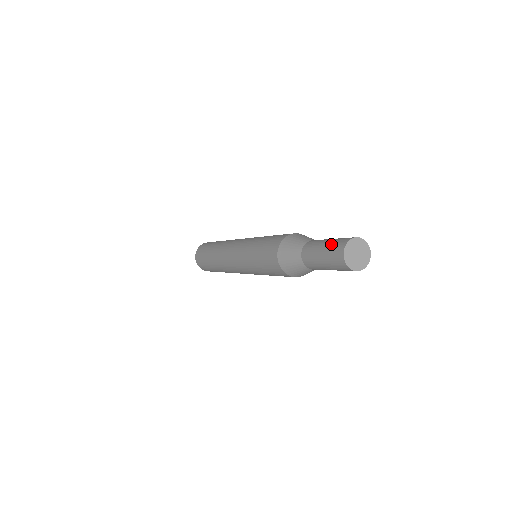
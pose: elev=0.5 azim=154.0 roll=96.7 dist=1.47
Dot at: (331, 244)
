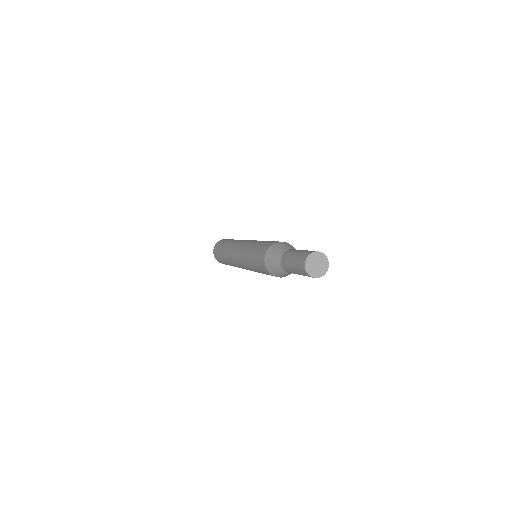
Dot at: (297, 257)
